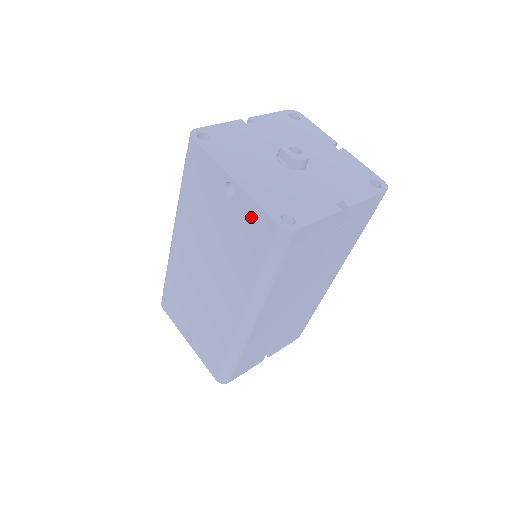
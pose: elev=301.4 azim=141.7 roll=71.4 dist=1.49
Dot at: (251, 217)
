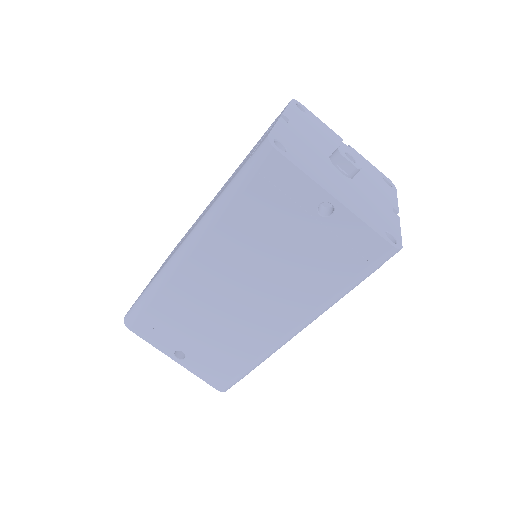
Dot at: (353, 238)
